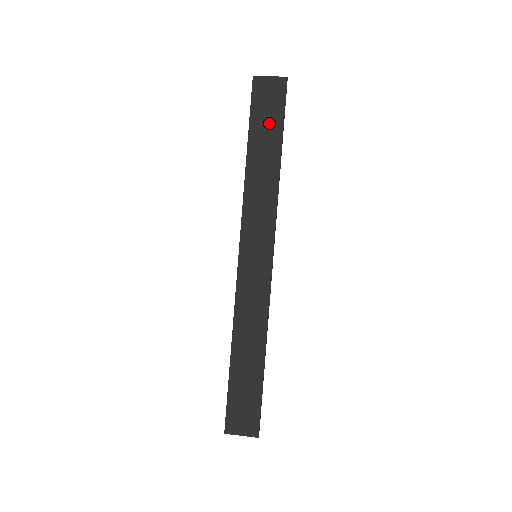
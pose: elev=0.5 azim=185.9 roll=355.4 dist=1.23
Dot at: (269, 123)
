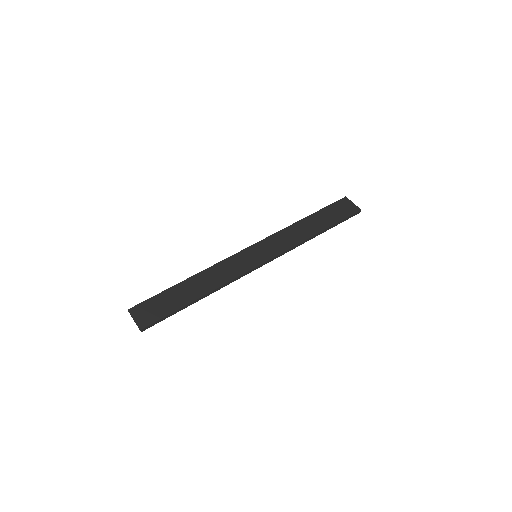
Dot at: (331, 217)
